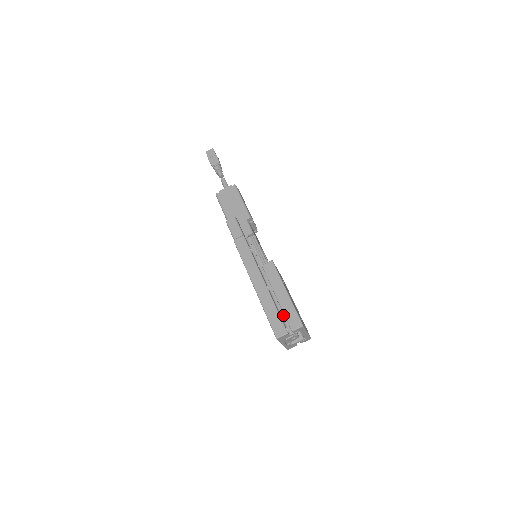
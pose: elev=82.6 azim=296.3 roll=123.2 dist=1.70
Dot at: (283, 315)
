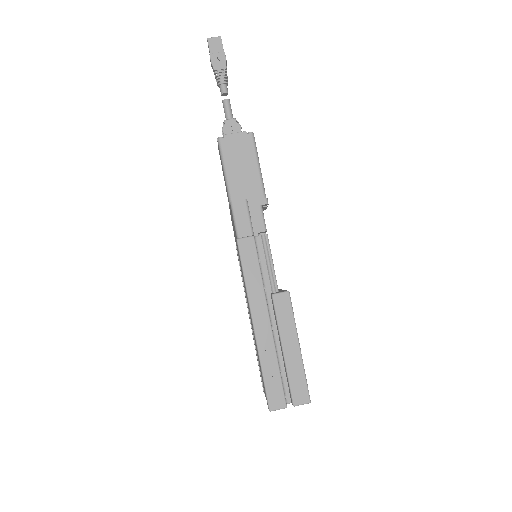
Dot at: (283, 373)
